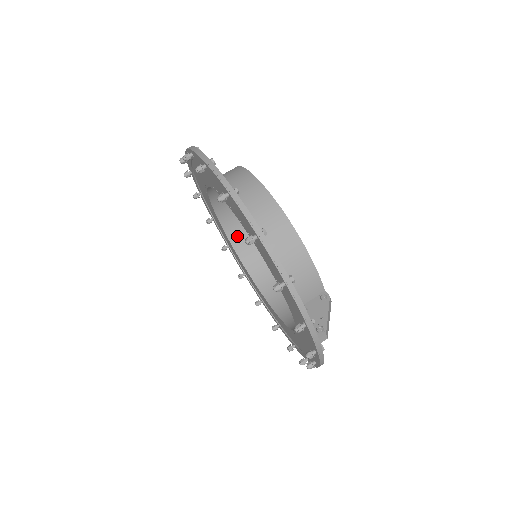
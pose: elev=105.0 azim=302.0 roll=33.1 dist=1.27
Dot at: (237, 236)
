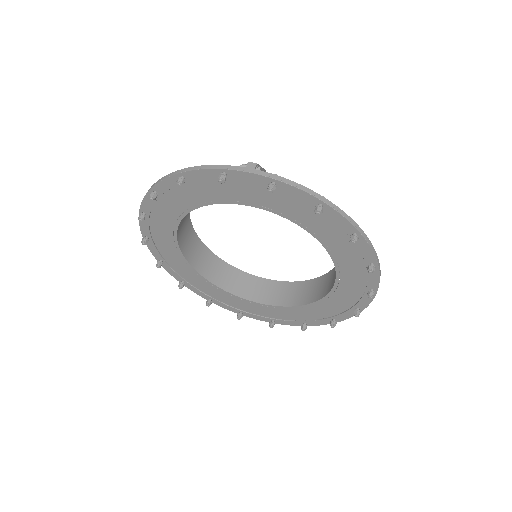
Dot at: (284, 299)
